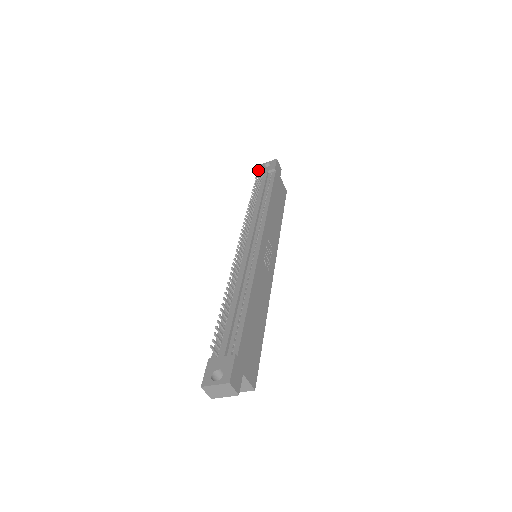
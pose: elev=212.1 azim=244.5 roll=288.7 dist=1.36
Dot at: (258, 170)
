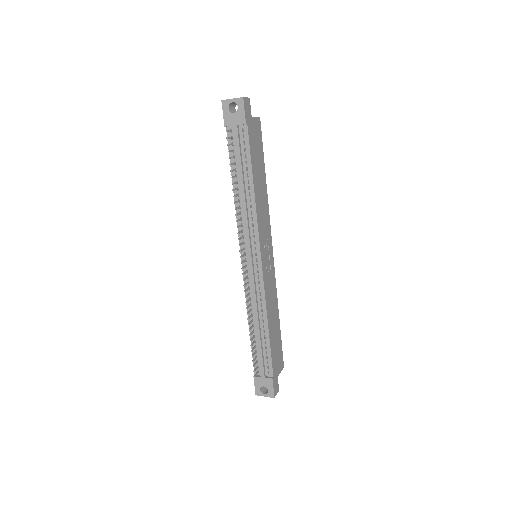
Dot at: occluded
